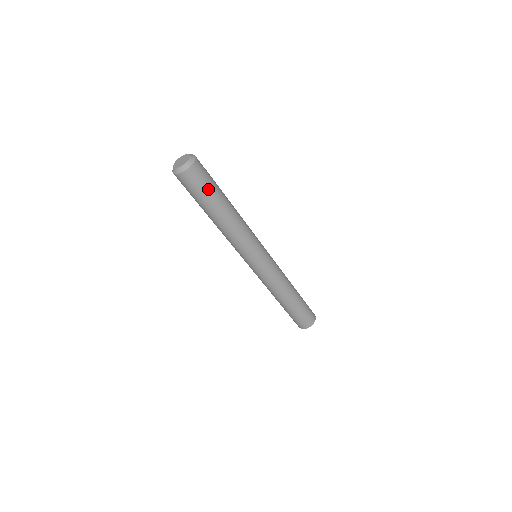
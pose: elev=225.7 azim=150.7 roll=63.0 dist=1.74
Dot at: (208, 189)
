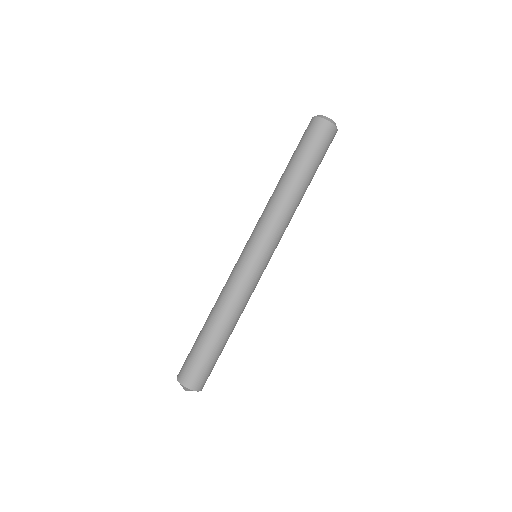
Dot at: (322, 159)
